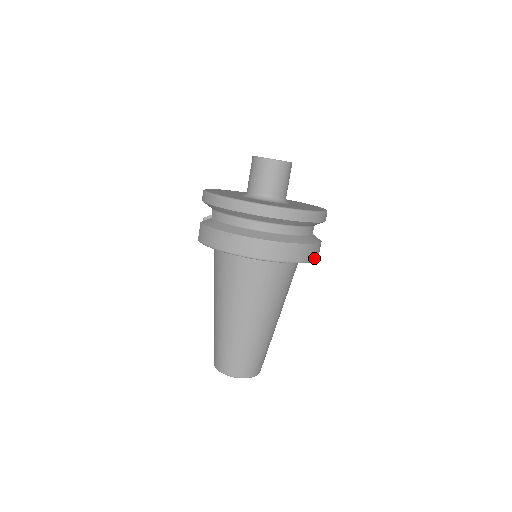
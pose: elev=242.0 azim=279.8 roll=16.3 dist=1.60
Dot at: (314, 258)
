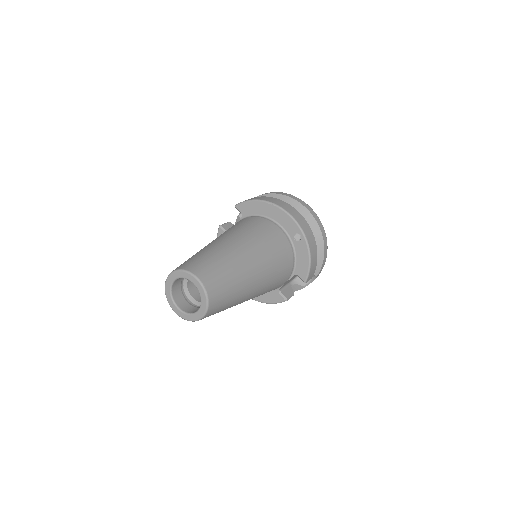
Dot at: (311, 269)
